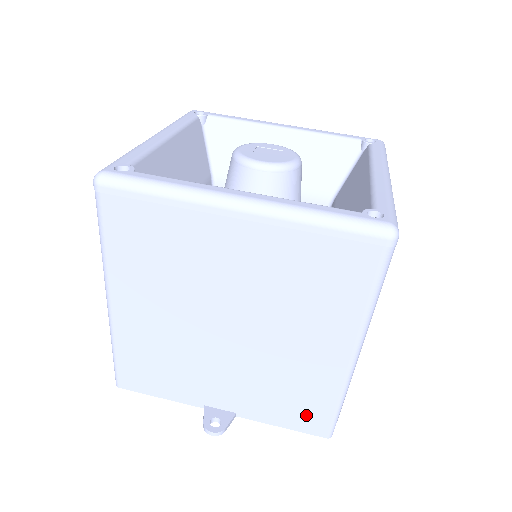
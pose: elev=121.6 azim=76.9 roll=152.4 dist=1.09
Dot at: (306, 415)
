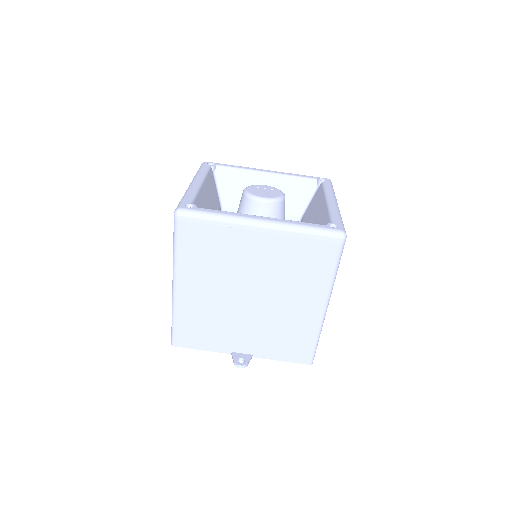
Dot at: (297, 350)
